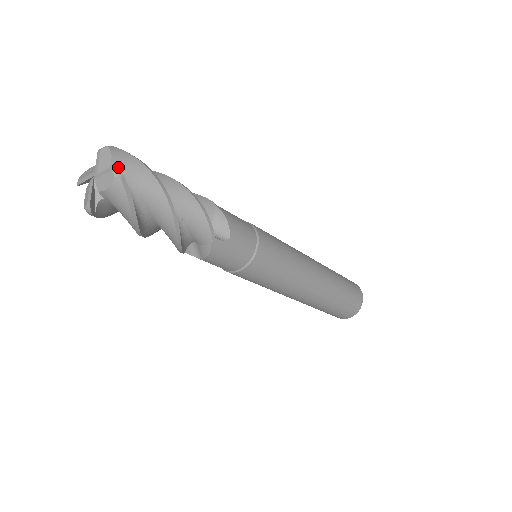
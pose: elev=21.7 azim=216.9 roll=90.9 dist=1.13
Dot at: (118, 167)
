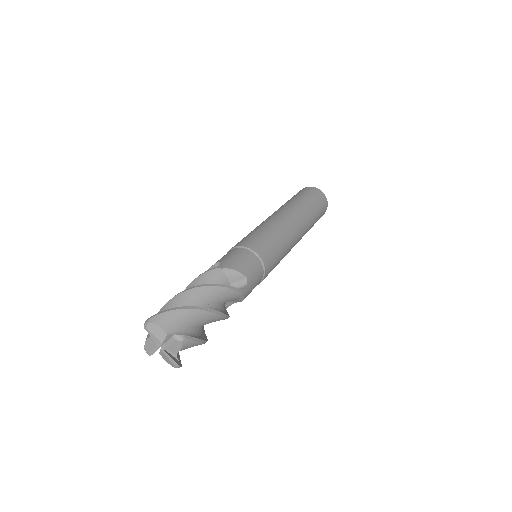
Dot at: (181, 350)
